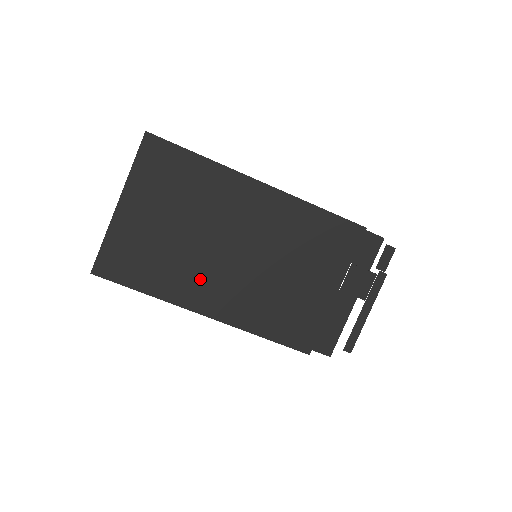
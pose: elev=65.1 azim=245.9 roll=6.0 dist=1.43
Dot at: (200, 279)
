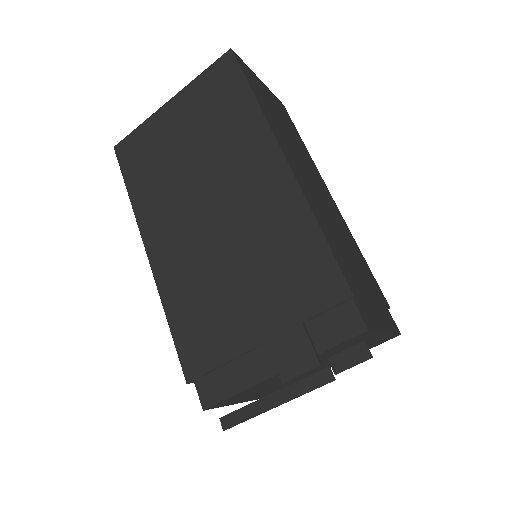
Dot at: (168, 213)
